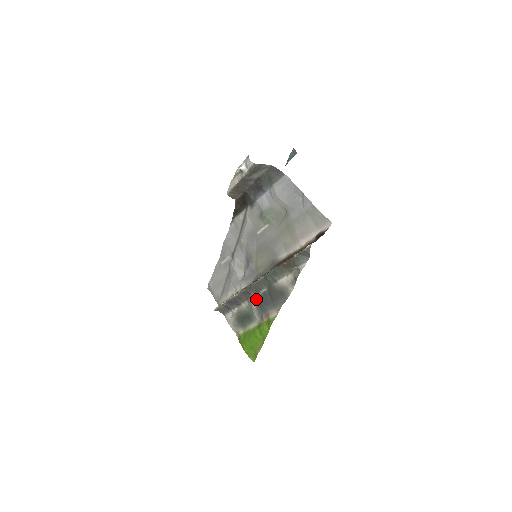
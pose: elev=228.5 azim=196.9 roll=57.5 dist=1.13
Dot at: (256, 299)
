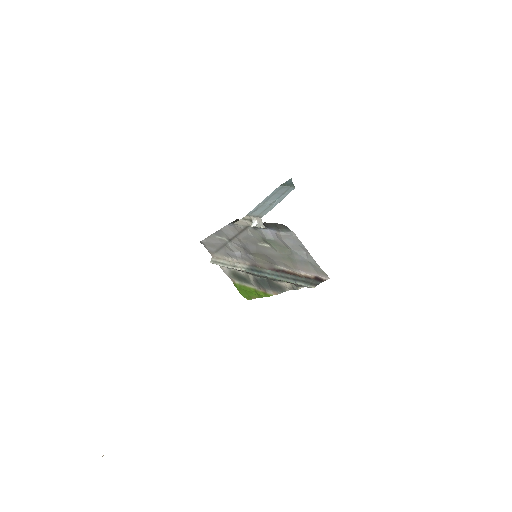
Dot at: (255, 278)
